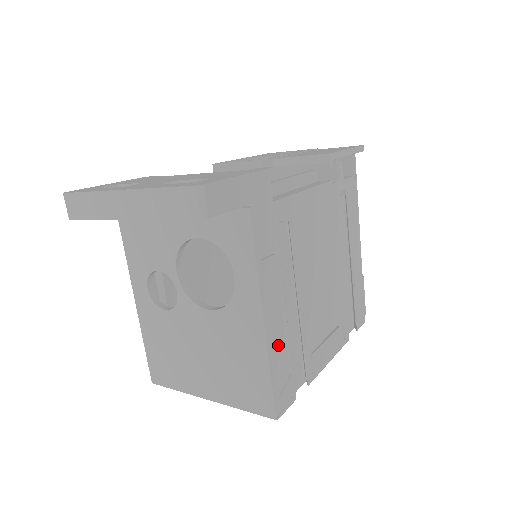
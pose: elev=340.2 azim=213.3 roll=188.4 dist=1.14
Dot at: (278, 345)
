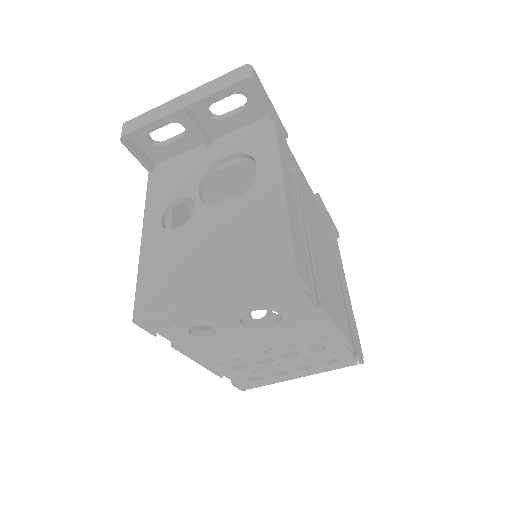
Dot at: (294, 220)
